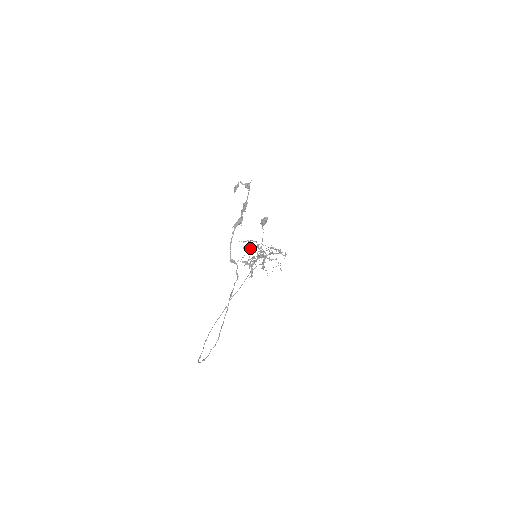
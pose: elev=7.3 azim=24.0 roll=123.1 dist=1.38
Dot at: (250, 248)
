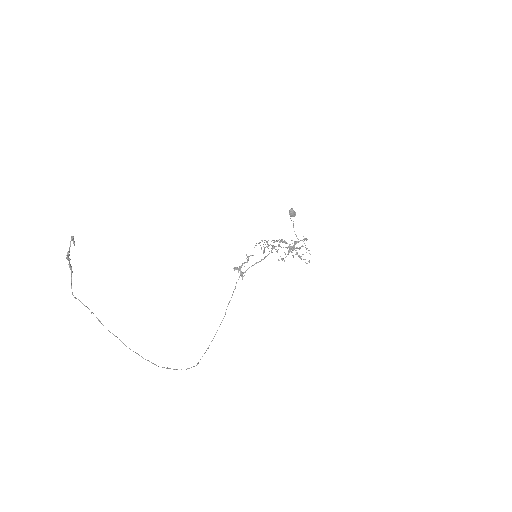
Dot at: (264, 248)
